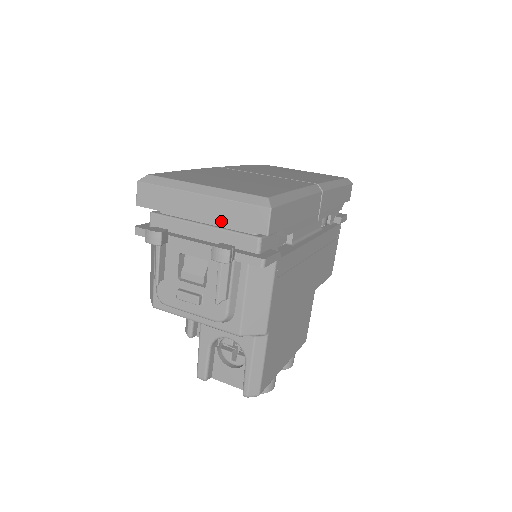
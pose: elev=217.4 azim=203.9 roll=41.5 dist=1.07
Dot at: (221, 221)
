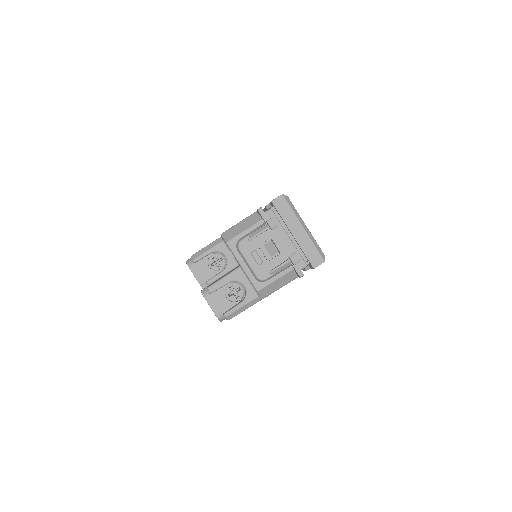
Dot at: (302, 246)
